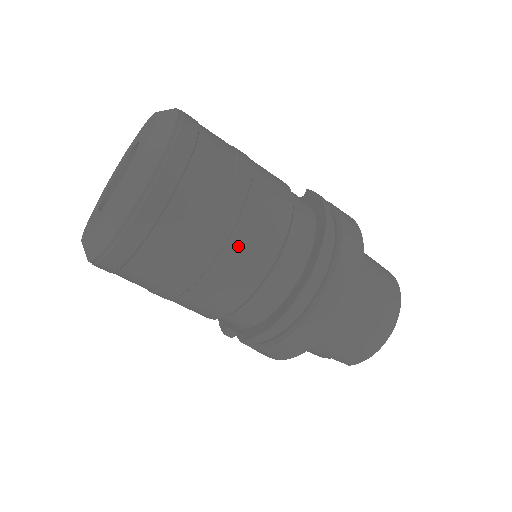
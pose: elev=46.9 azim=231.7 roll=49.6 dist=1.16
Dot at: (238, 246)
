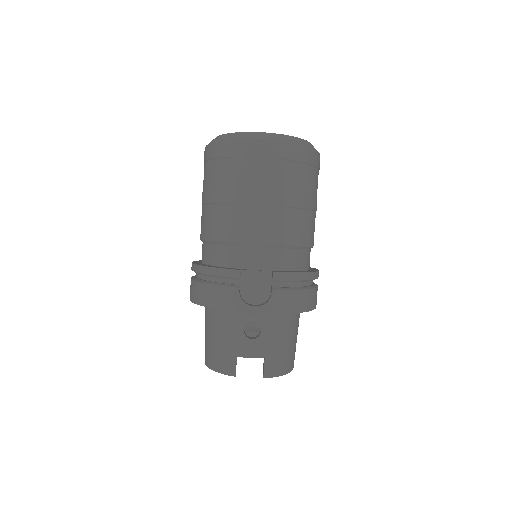
Dot at: occluded
